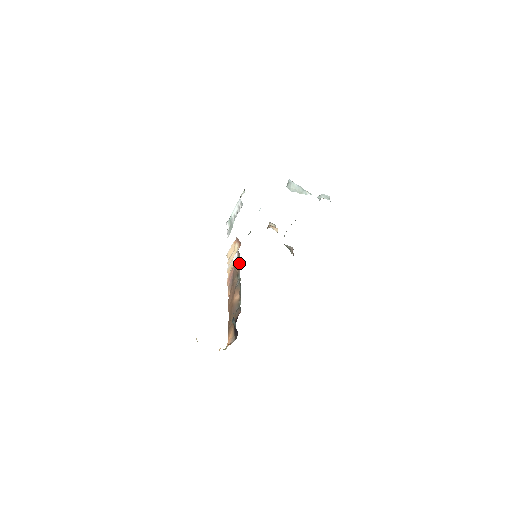
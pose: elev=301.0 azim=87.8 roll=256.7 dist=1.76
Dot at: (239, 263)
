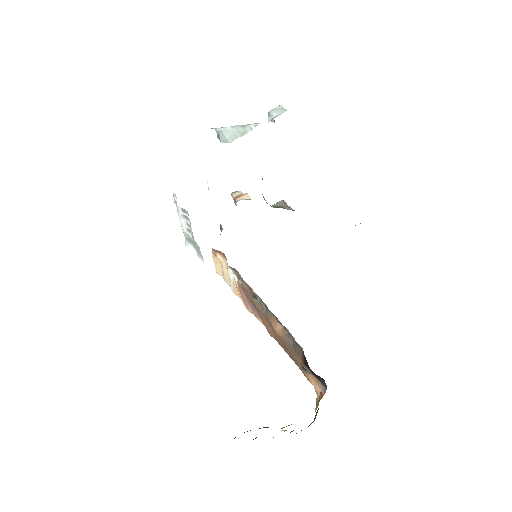
Dot at: (243, 281)
